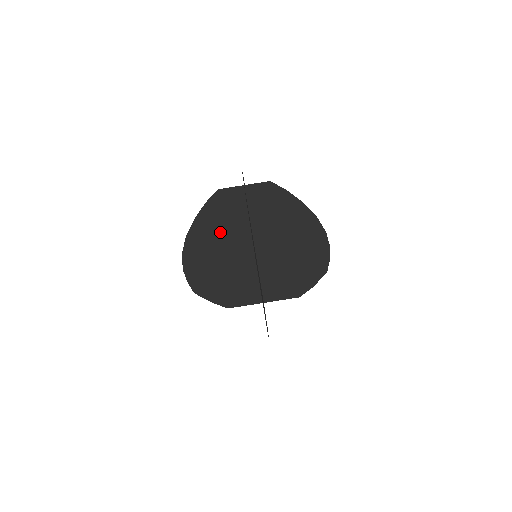
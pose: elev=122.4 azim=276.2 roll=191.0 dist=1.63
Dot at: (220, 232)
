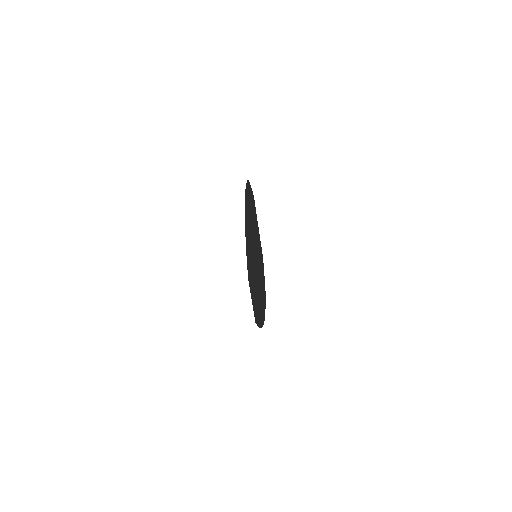
Dot at: occluded
